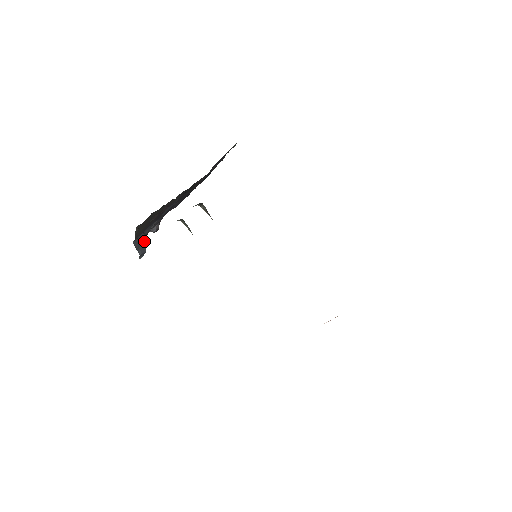
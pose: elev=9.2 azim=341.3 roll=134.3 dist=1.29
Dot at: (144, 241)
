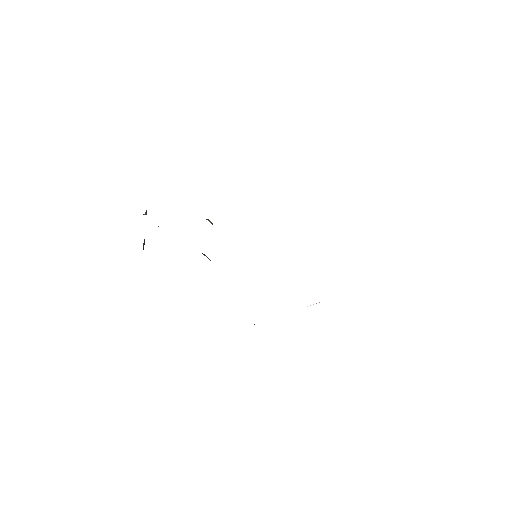
Dot at: occluded
